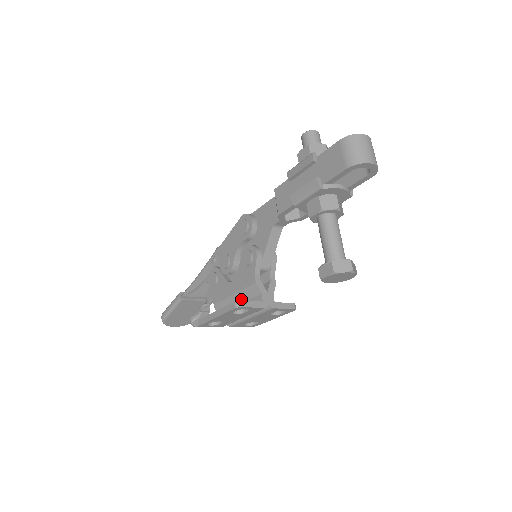
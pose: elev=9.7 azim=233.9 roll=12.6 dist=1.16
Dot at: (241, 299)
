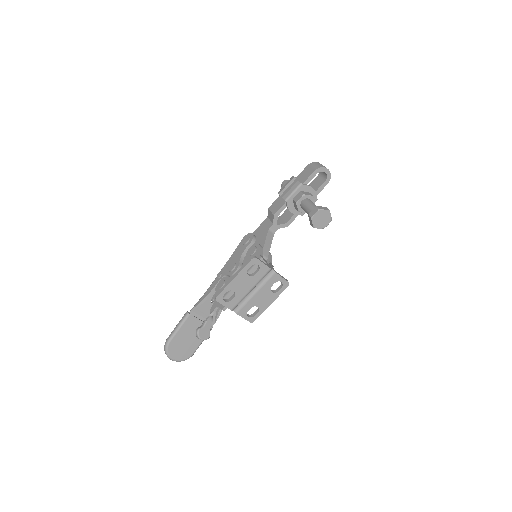
Dot at: occluded
